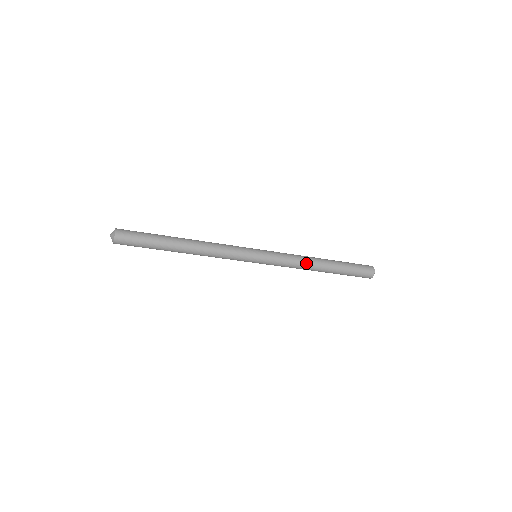
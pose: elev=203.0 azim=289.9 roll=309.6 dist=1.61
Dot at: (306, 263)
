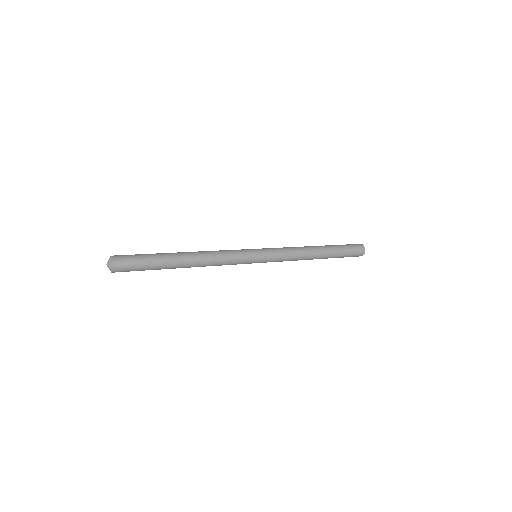
Dot at: (304, 255)
